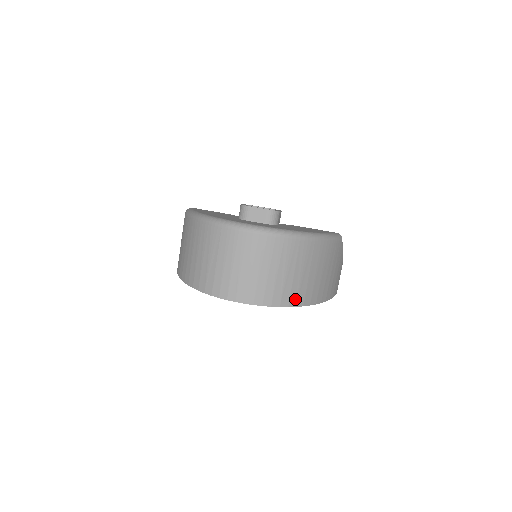
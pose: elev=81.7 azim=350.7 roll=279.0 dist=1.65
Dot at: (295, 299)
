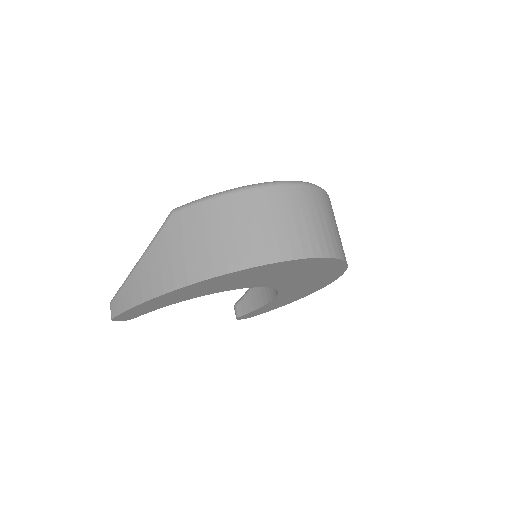
Dot at: occluded
